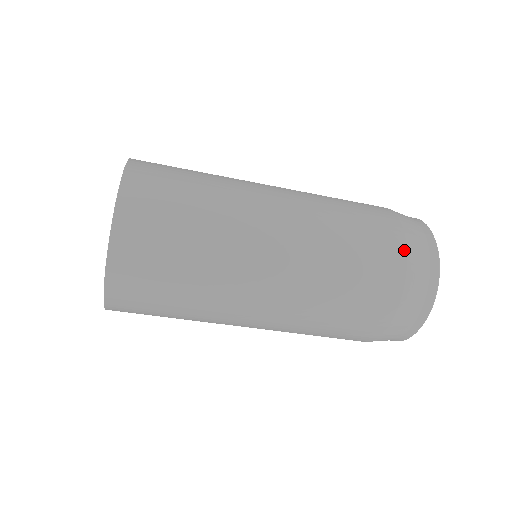
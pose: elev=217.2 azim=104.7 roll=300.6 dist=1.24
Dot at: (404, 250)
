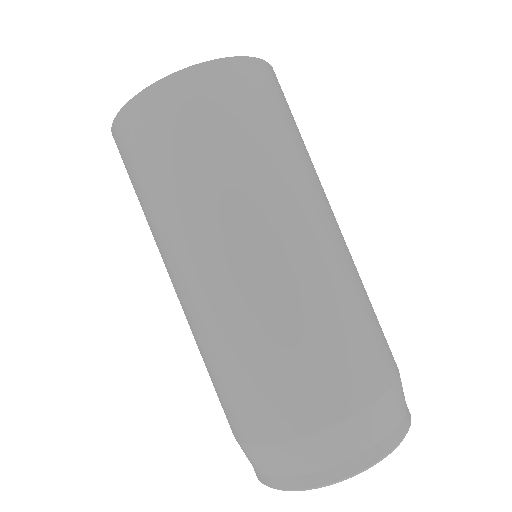
Dot at: occluded
